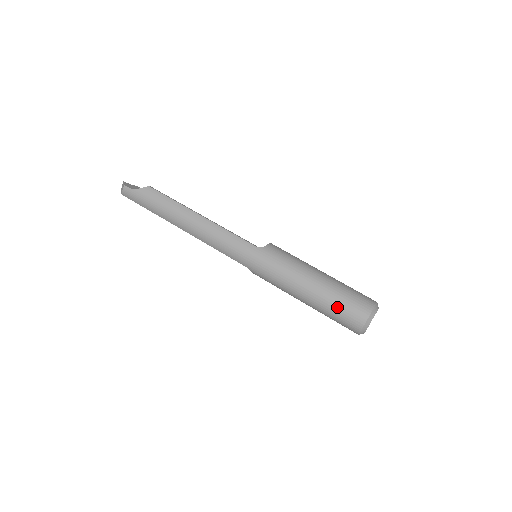
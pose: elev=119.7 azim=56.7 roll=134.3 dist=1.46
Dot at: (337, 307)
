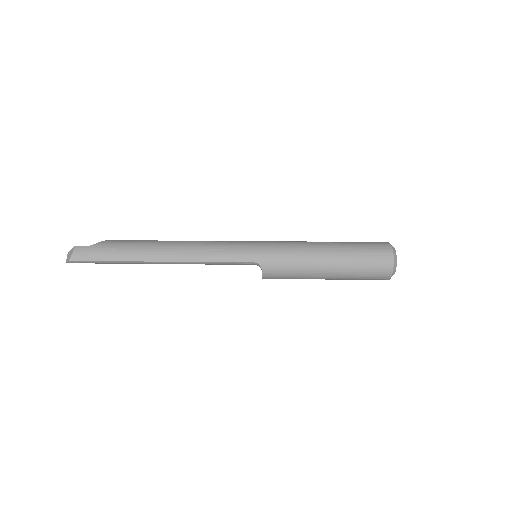
Dot at: (361, 249)
